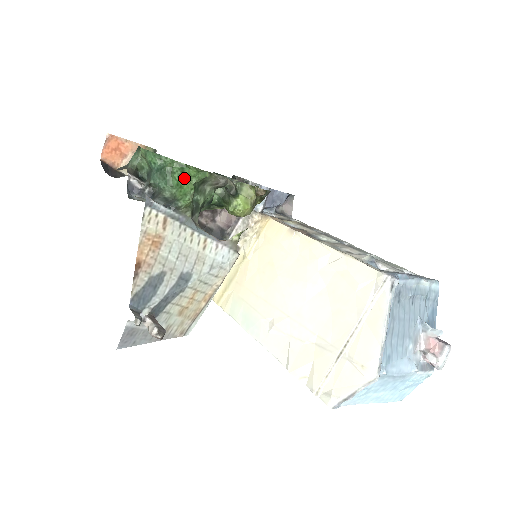
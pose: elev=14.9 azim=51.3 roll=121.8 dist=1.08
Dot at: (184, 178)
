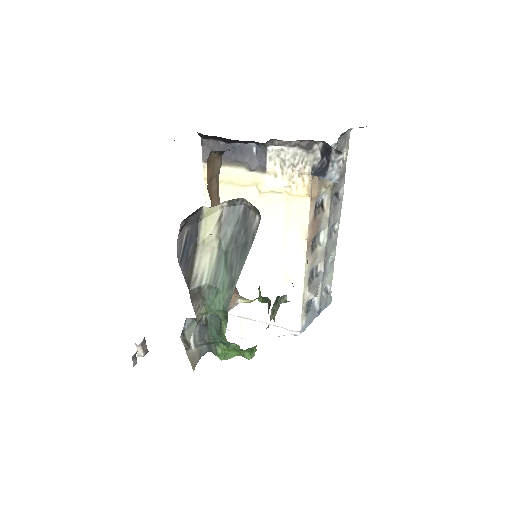
Dot at: (236, 351)
